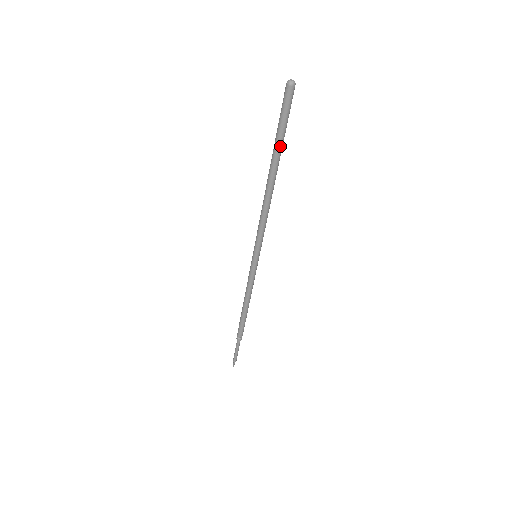
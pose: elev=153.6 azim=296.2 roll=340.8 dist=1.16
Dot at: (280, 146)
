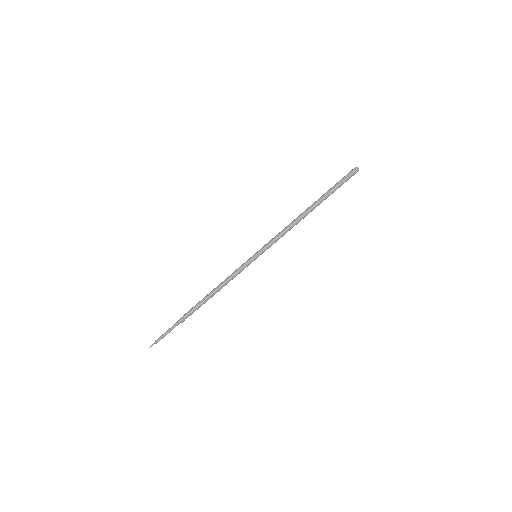
Dot at: occluded
